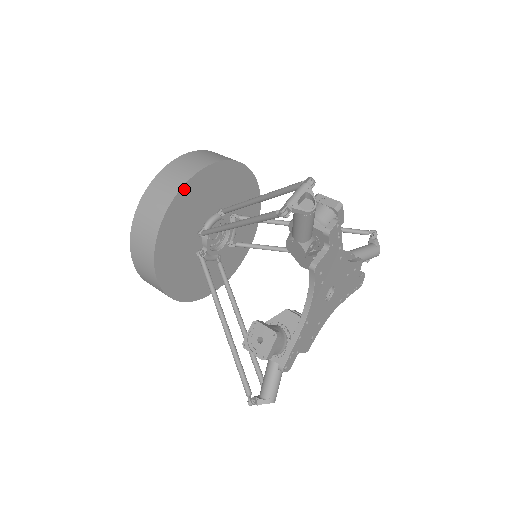
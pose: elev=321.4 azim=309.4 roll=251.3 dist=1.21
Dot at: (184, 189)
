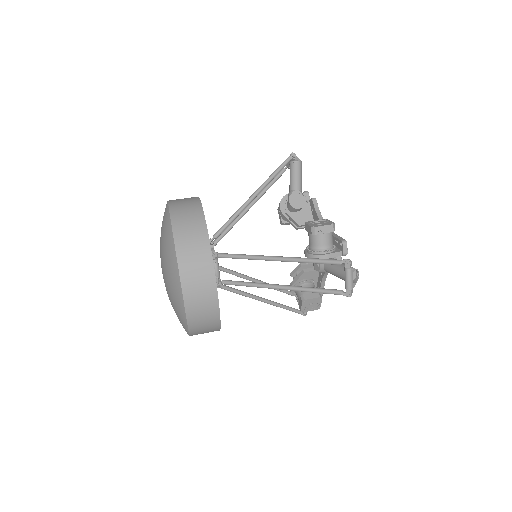
Dot at: (217, 293)
